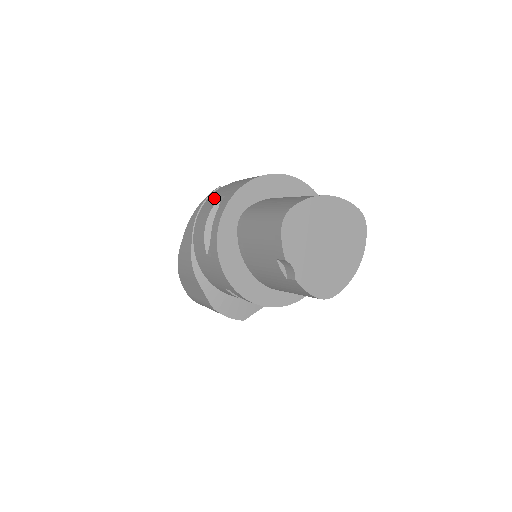
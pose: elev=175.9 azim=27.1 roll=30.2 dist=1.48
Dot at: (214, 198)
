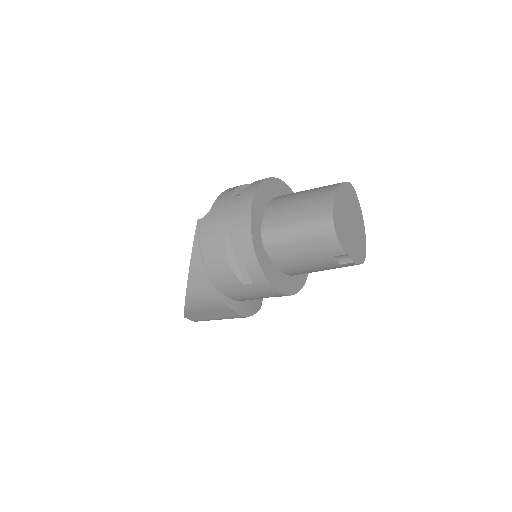
Dot at: (214, 234)
